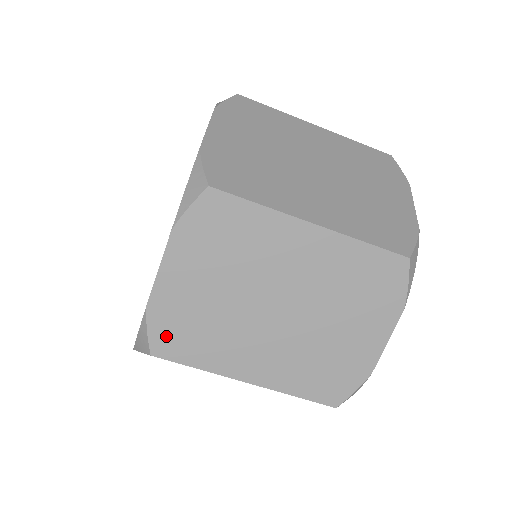
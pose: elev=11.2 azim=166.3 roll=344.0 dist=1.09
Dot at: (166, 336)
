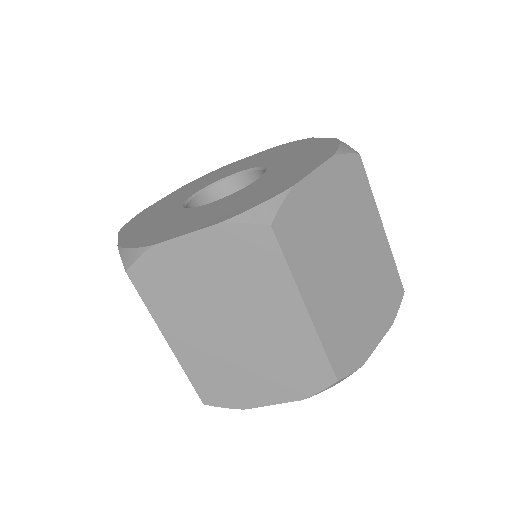
Dot at: (289, 220)
